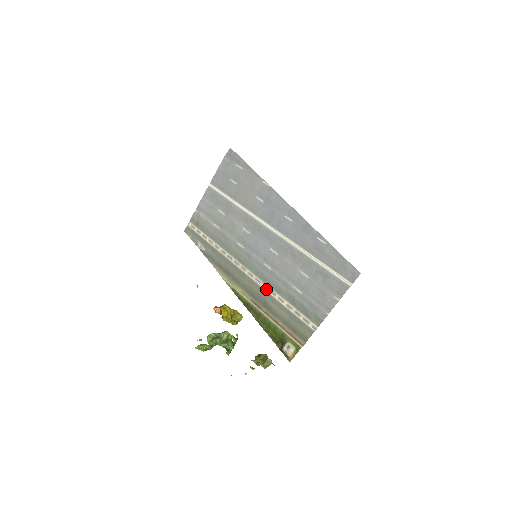
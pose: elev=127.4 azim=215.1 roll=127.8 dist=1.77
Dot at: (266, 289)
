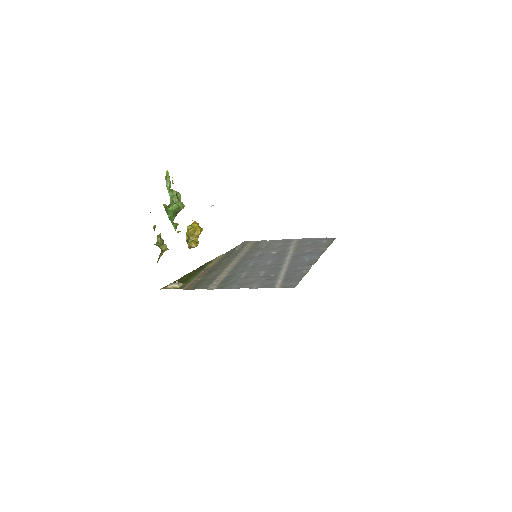
Dot at: (228, 268)
